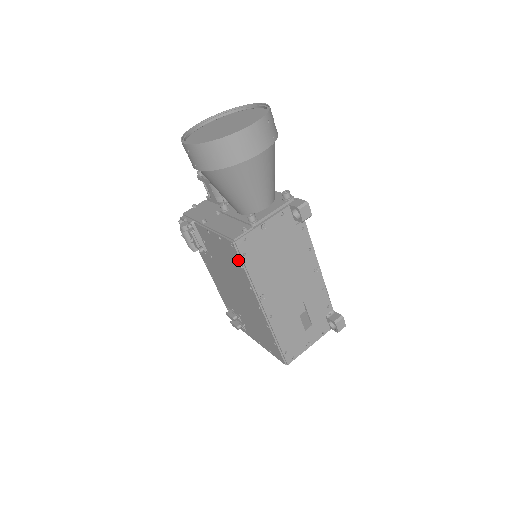
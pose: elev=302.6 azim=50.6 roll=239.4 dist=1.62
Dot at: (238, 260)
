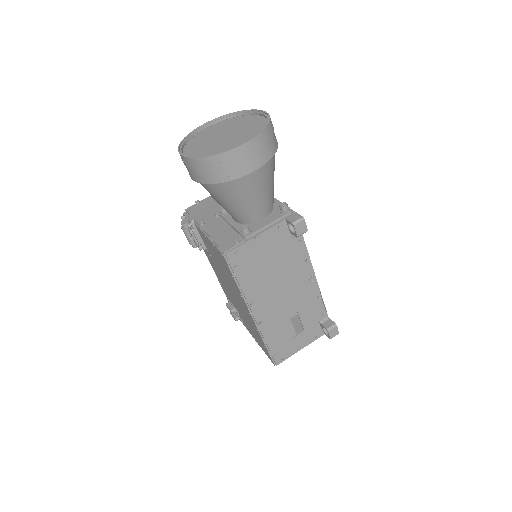
Dot at: (229, 270)
